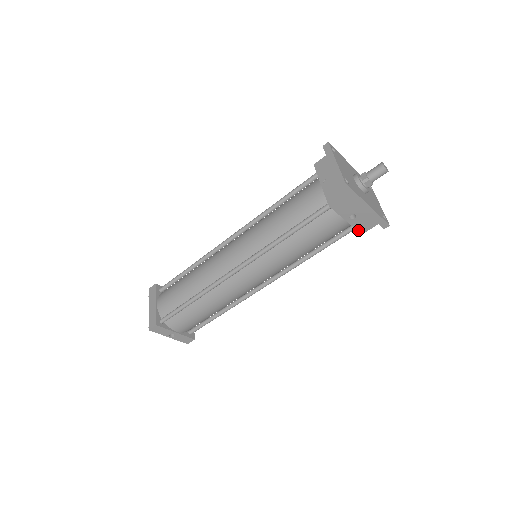
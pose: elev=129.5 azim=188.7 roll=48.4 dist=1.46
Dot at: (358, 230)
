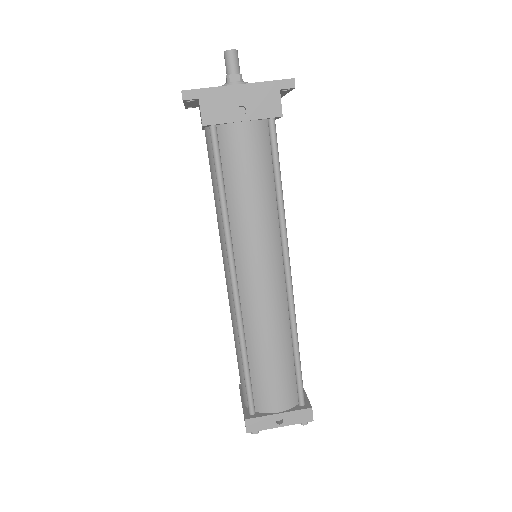
Dot at: (271, 117)
